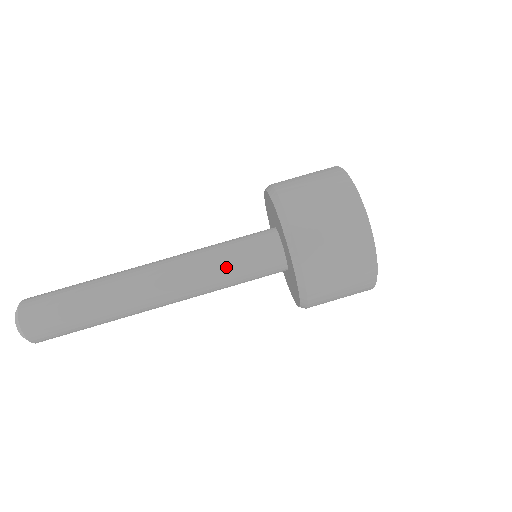
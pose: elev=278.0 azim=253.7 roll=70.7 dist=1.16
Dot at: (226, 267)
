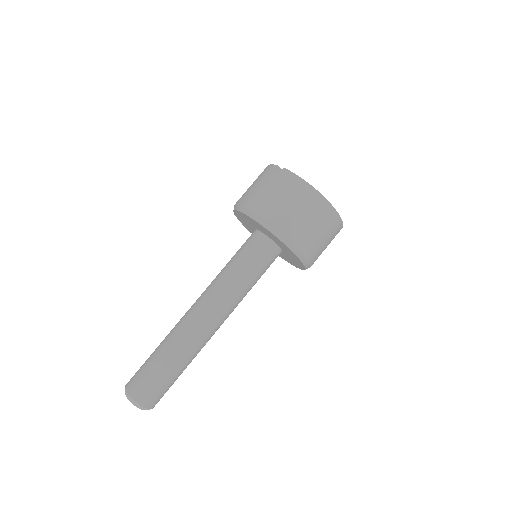
Dot at: (250, 281)
